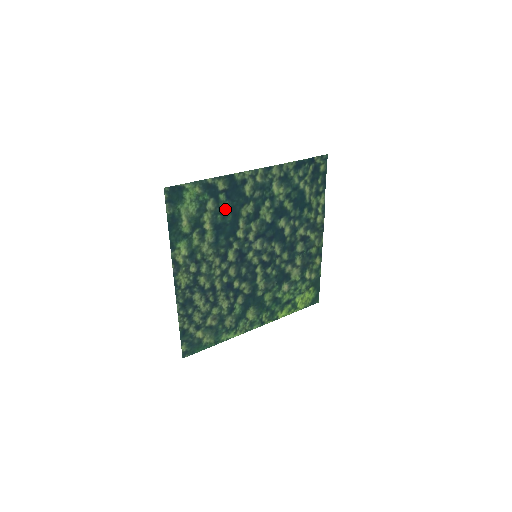
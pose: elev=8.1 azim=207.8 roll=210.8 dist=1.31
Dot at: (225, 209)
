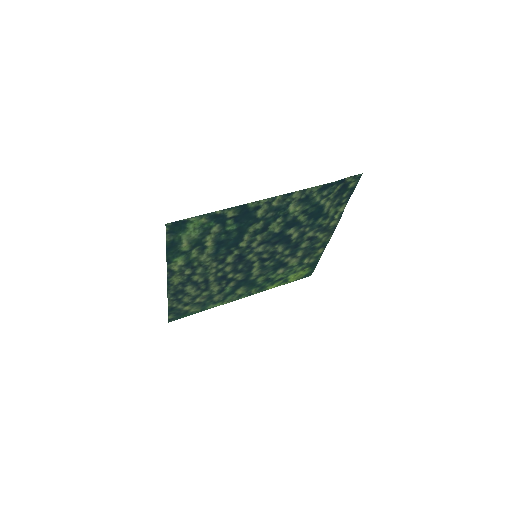
Dot at: (231, 229)
